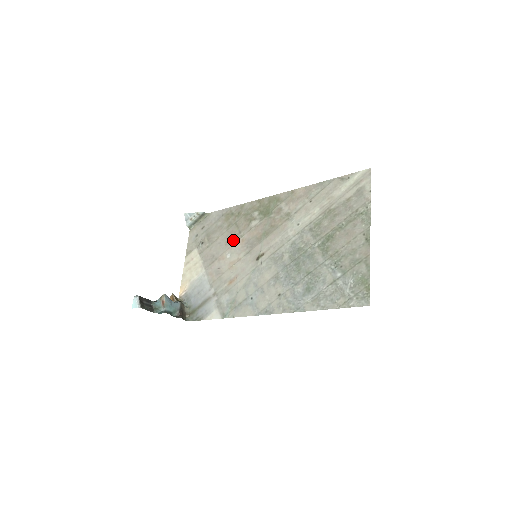
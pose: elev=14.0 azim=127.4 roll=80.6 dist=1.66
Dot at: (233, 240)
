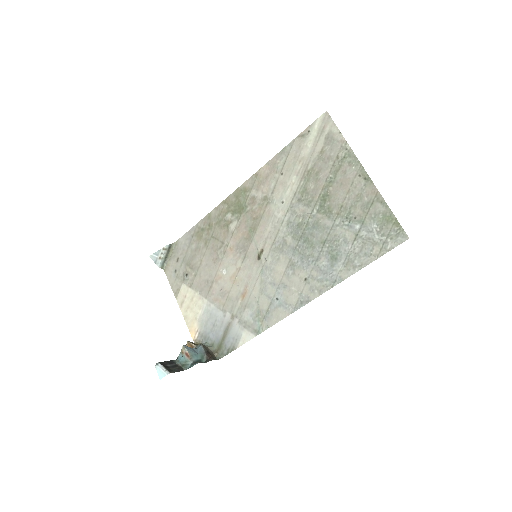
Dot at: (220, 254)
